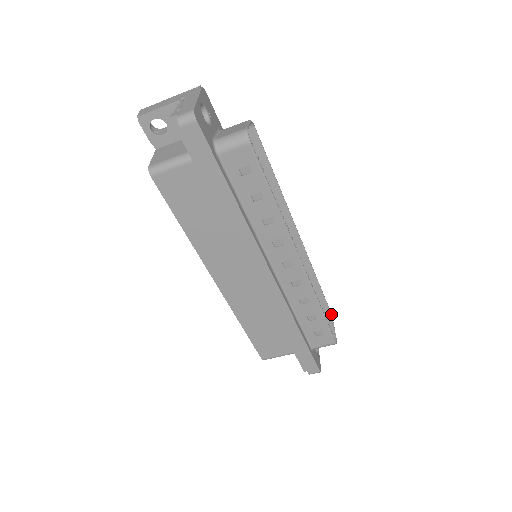
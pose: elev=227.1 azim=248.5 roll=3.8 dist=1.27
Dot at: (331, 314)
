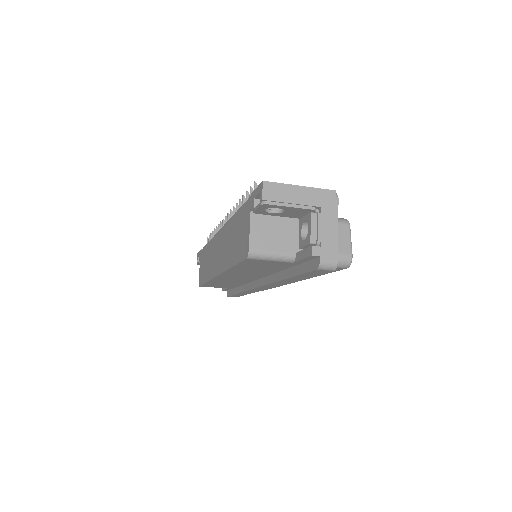
Dot at: occluded
